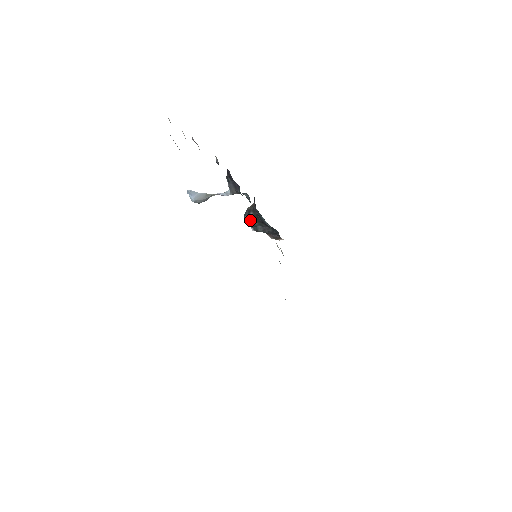
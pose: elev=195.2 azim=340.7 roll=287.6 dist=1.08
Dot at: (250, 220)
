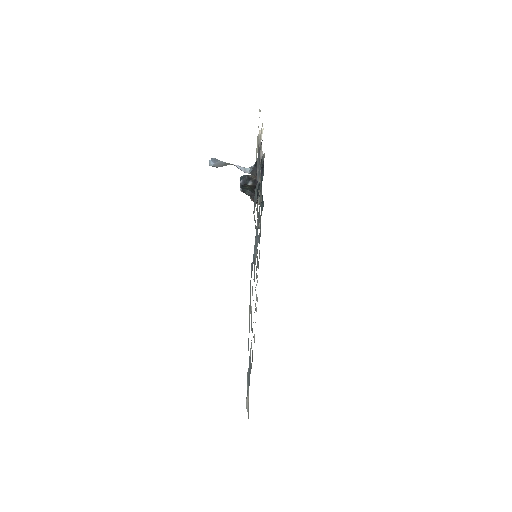
Dot at: (245, 185)
